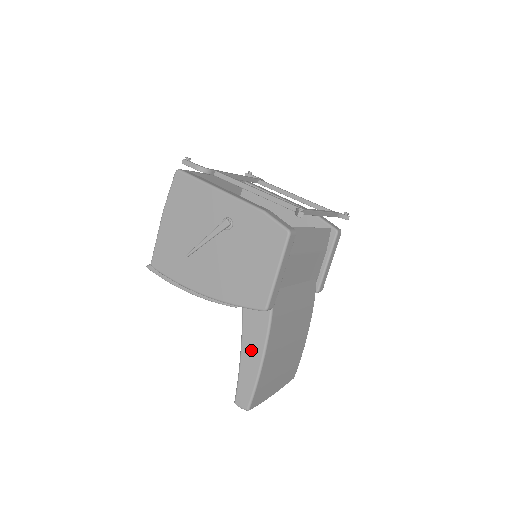
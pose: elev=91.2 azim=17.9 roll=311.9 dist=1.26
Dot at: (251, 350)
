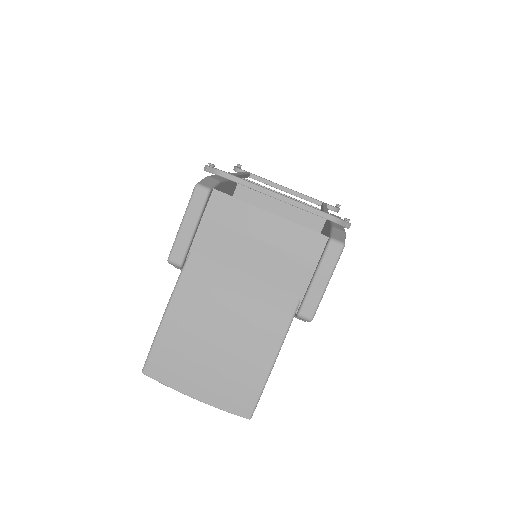
Dot at: occluded
